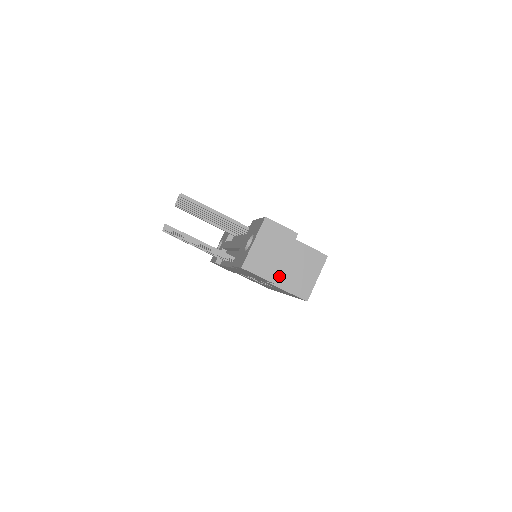
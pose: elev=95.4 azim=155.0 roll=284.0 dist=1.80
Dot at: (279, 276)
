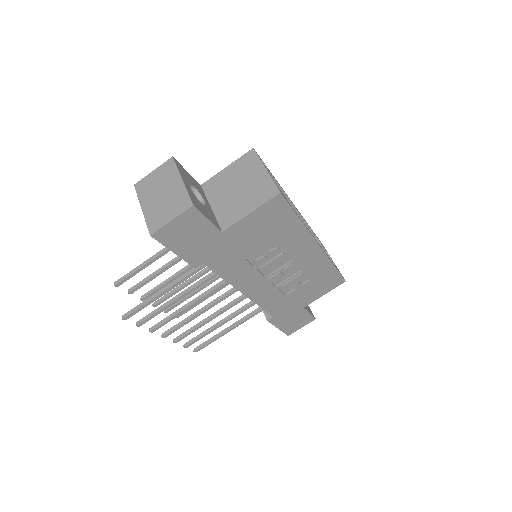
Dot at: (229, 213)
